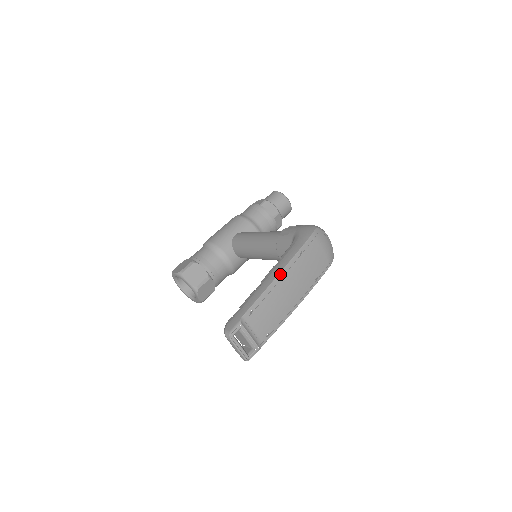
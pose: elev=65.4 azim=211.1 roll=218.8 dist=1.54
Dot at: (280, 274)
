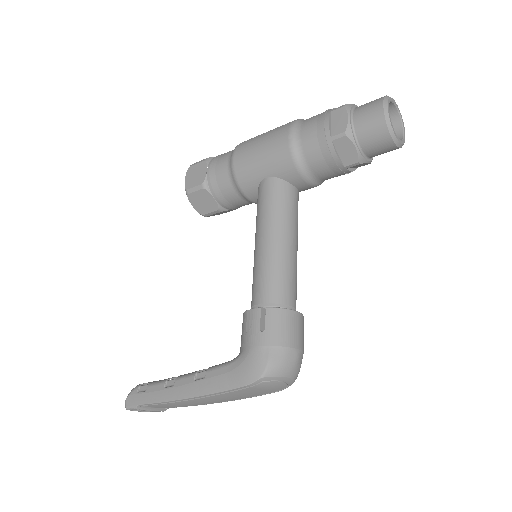
Dot at: (187, 399)
